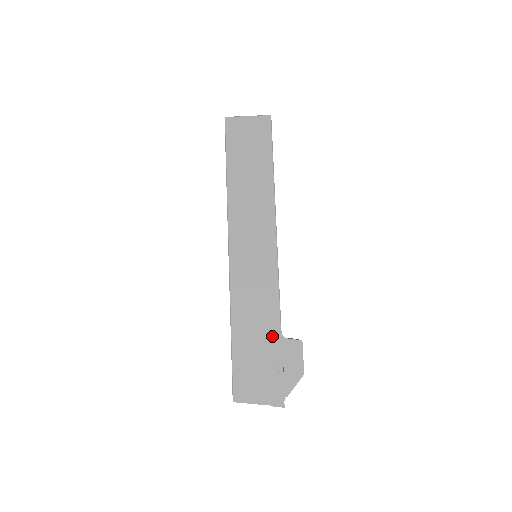
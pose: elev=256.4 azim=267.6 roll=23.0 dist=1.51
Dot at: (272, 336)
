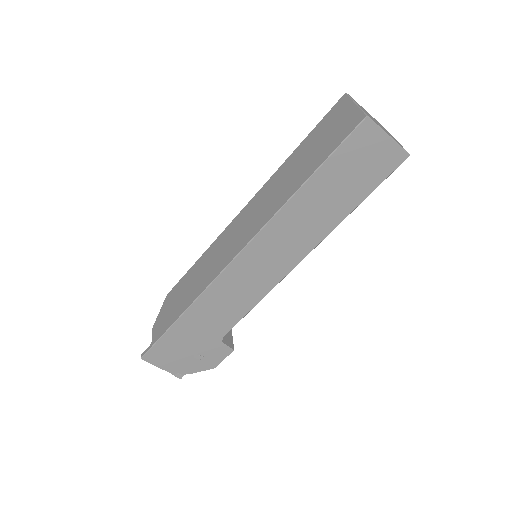
Dot at: (213, 336)
